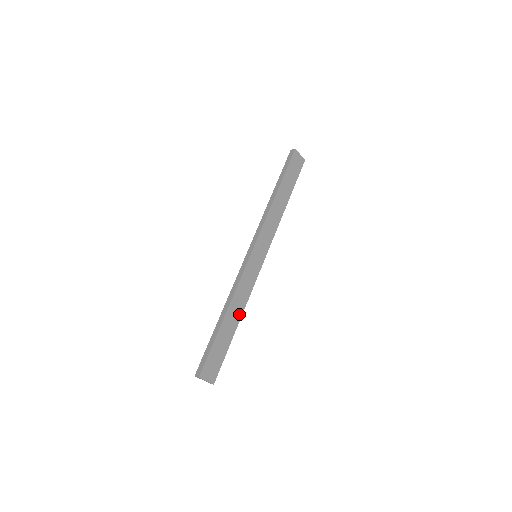
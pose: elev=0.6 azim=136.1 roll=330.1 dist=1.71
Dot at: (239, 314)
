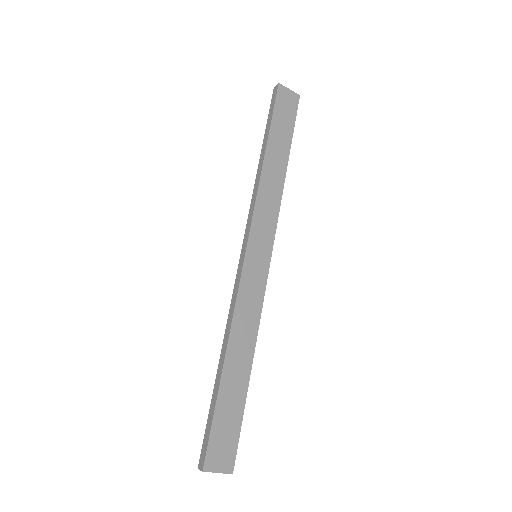
Dot at: (249, 352)
